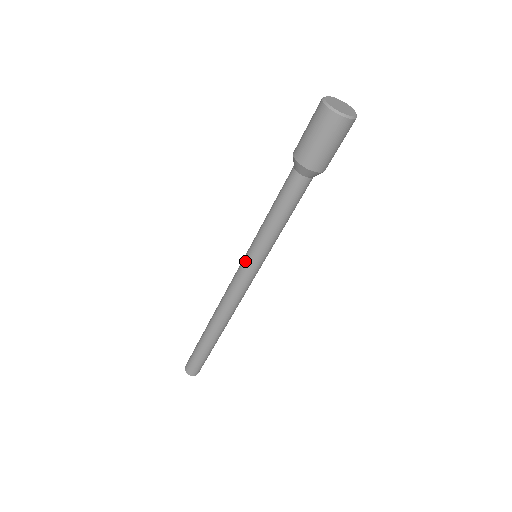
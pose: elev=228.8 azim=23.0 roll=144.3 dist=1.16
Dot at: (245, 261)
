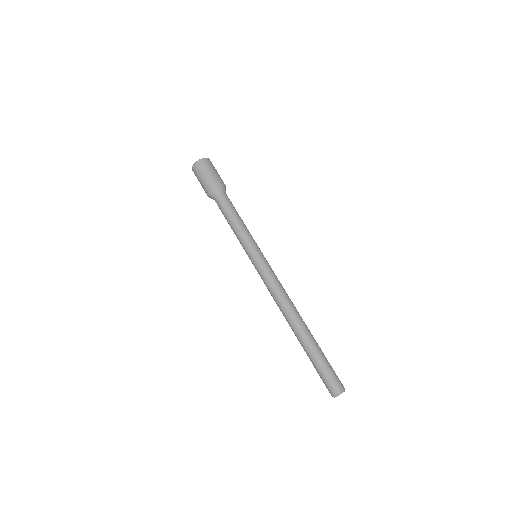
Dot at: (252, 263)
